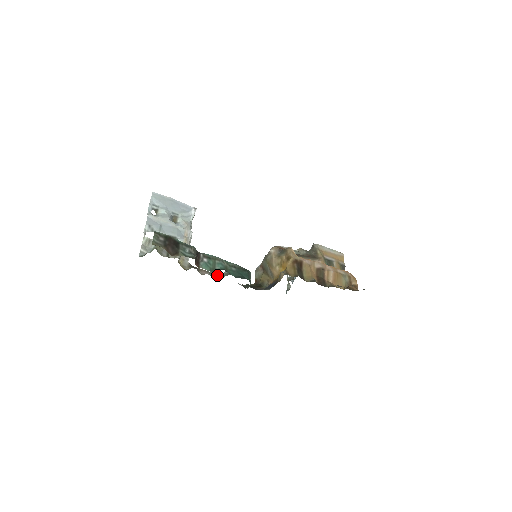
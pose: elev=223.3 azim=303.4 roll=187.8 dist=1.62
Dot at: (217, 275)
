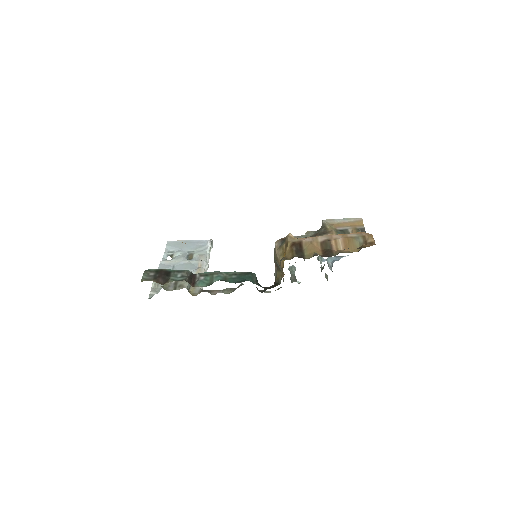
Dot at: (231, 290)
